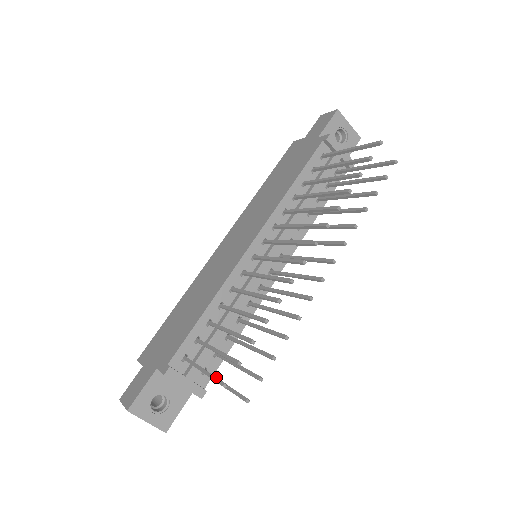
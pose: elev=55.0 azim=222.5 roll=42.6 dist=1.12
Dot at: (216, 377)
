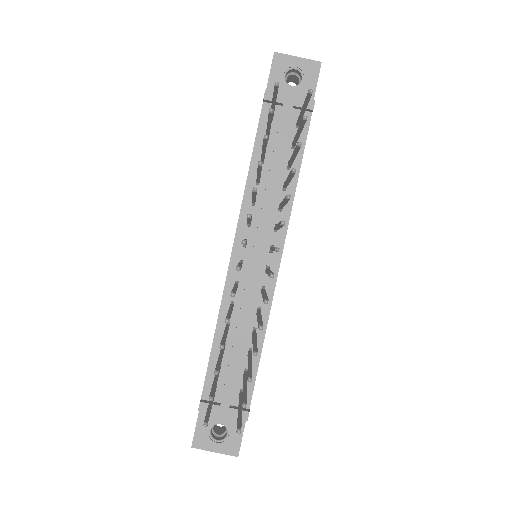
Dot at: occluded
